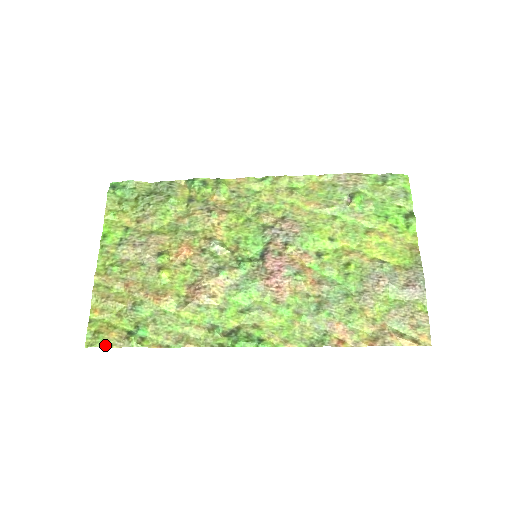
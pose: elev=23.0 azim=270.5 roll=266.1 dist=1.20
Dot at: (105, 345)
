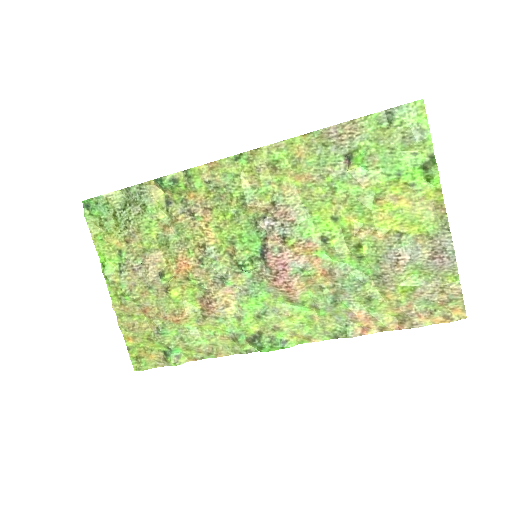
Dot at: (150, 367)
